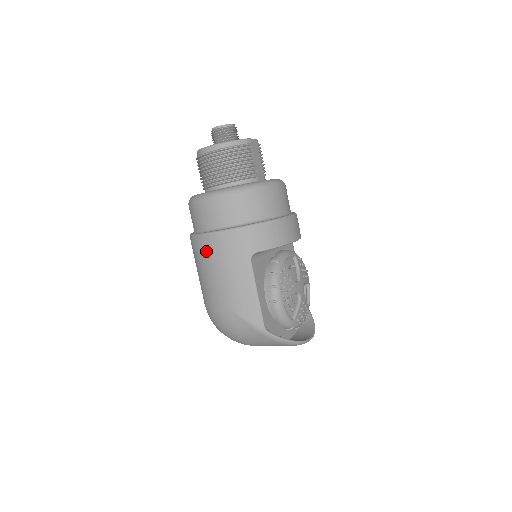
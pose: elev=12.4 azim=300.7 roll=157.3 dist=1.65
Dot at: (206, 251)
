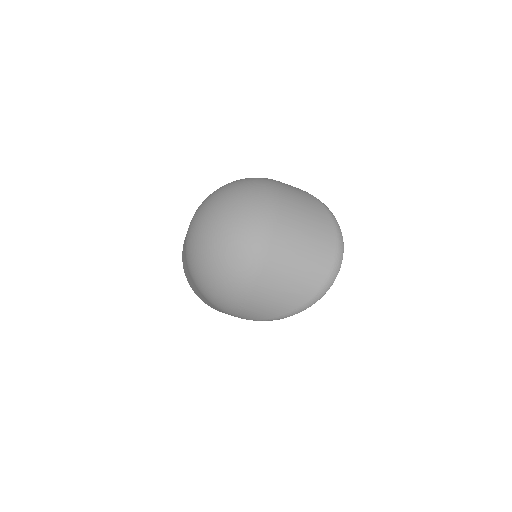
Dot at: occluded
